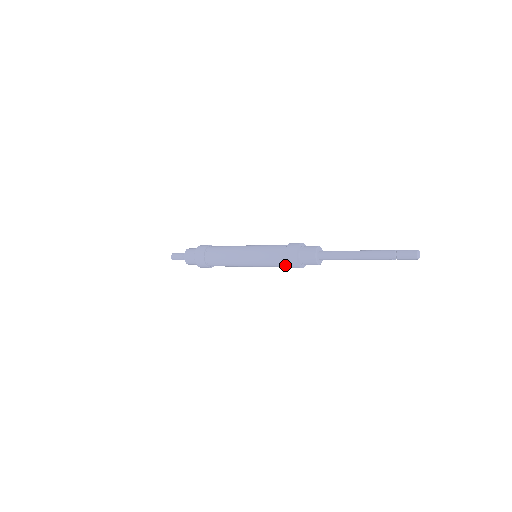
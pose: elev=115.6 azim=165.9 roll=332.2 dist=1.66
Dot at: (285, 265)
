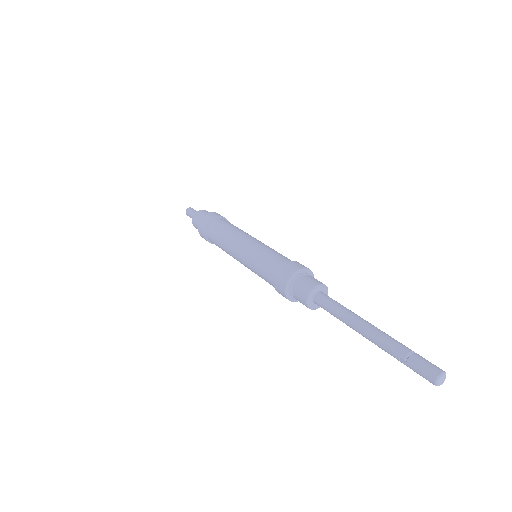
Dot at: (273, 283)
